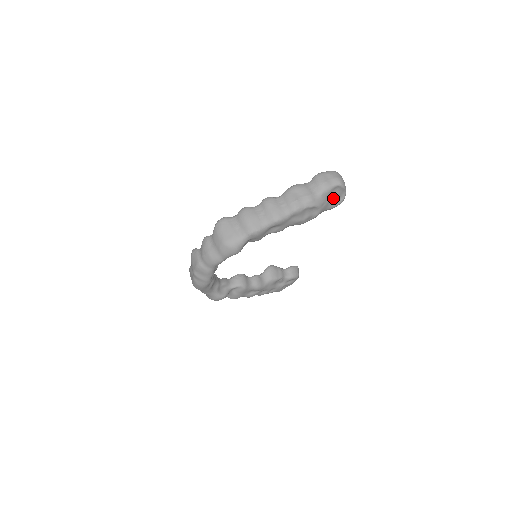
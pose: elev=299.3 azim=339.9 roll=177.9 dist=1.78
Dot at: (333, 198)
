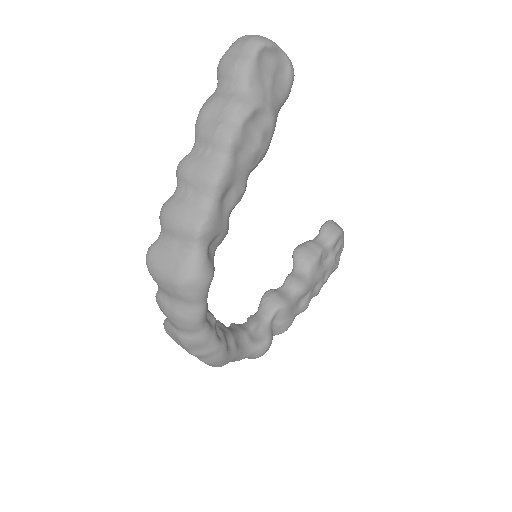
Dot at: (273, 76)
